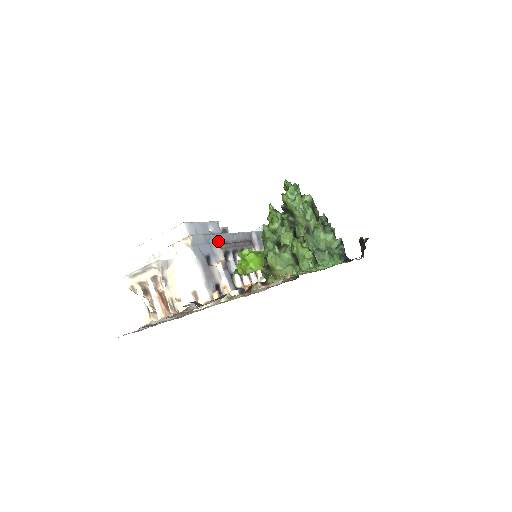
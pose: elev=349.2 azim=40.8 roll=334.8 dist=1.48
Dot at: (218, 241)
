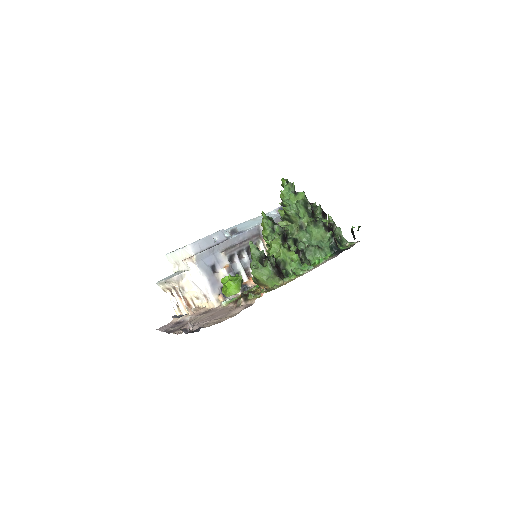
Dot at: (223, 248)
